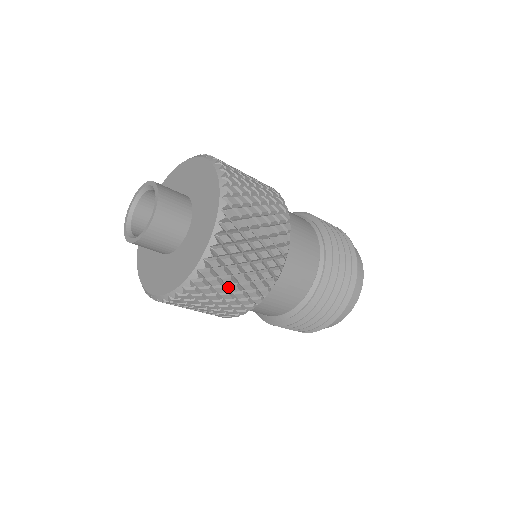
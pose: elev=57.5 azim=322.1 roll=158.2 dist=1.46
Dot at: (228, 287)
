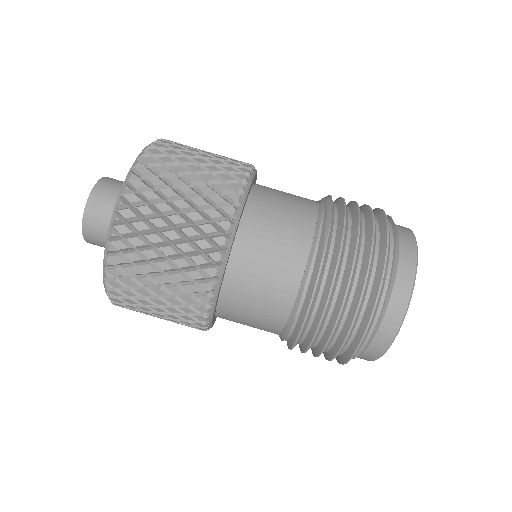
Dot at: occluded
